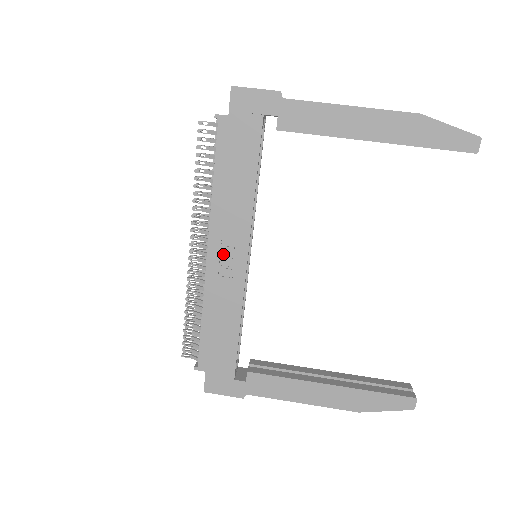
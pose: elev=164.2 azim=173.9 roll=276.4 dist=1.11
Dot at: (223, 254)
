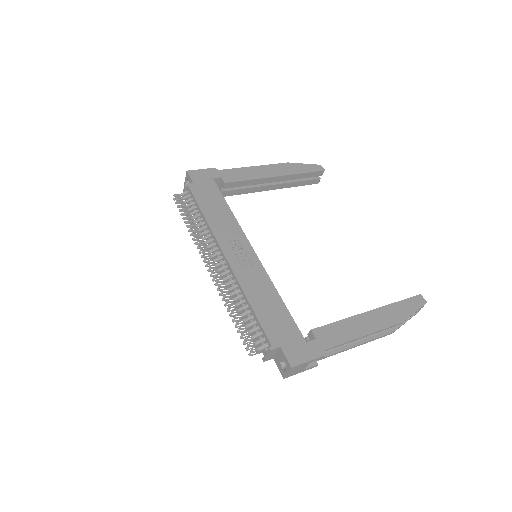
Dot at: (236, 253)
